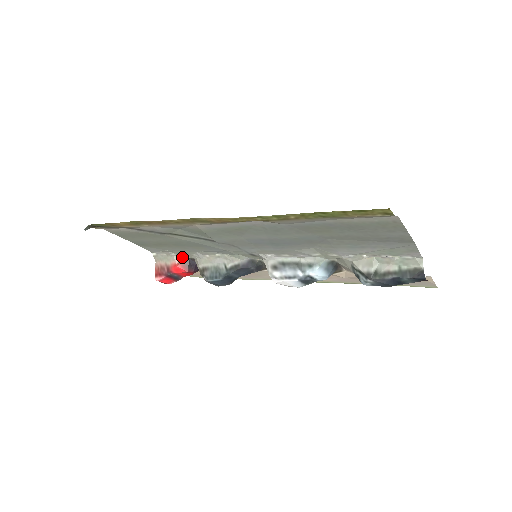
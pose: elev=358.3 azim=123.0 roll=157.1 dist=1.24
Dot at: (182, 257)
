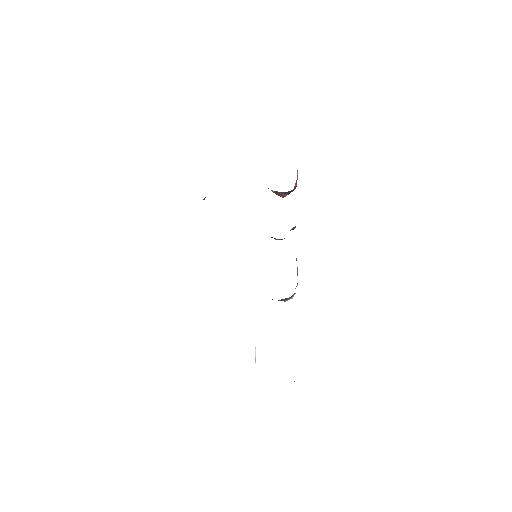
Dot at: occluded
